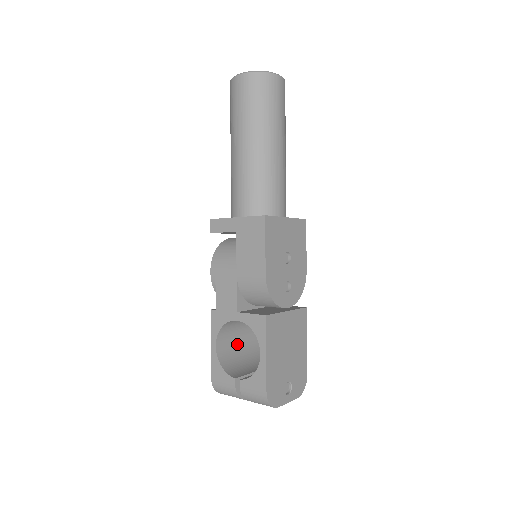
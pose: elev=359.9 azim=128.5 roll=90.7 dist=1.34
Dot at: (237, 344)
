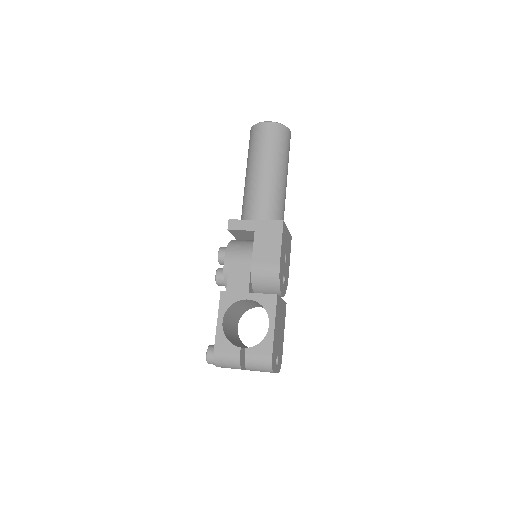
Dot at: (230, 327)
